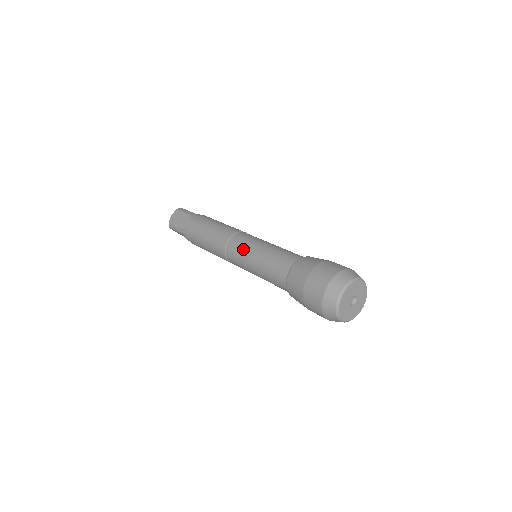
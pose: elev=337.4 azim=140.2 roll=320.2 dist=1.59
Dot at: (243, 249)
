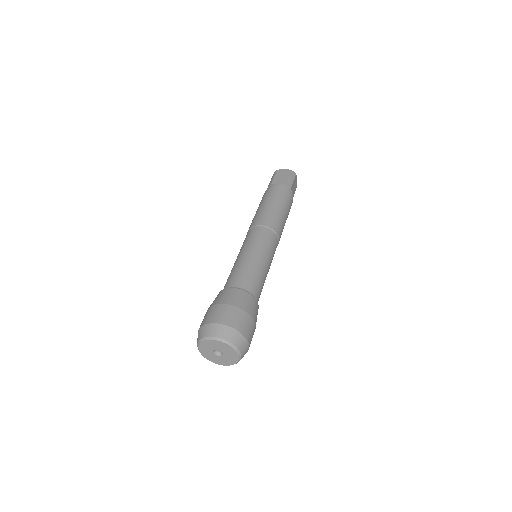
Dot at: occluded
